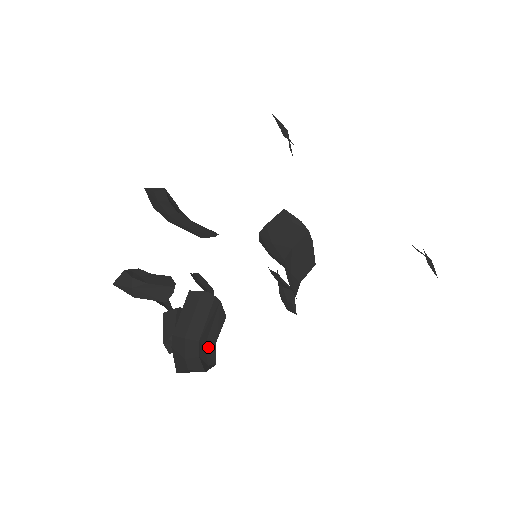
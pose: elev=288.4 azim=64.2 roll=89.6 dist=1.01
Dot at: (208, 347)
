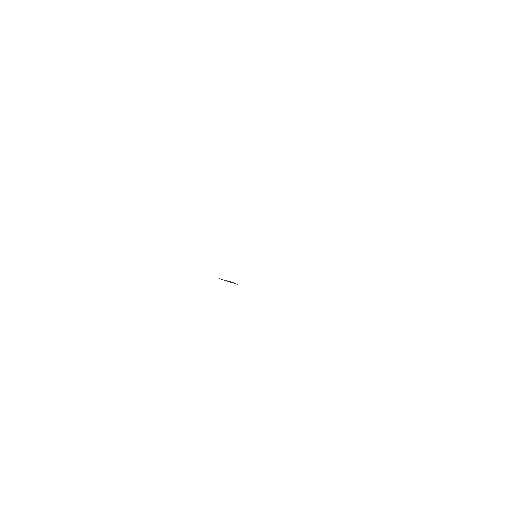
Dot at: occluded
